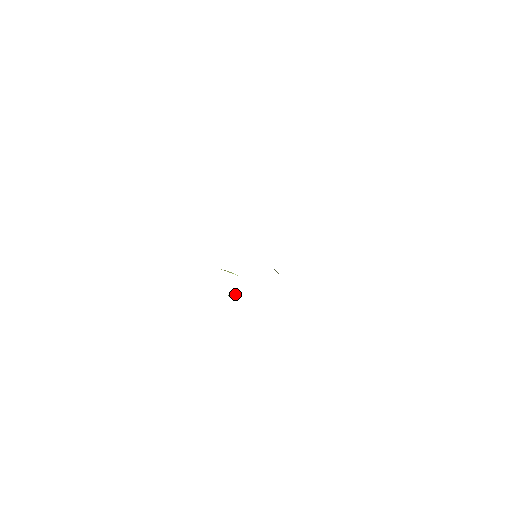
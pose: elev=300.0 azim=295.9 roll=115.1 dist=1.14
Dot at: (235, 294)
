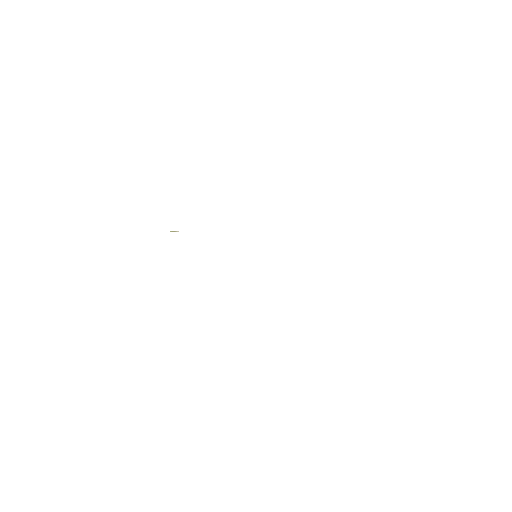
Dot at: occluded
